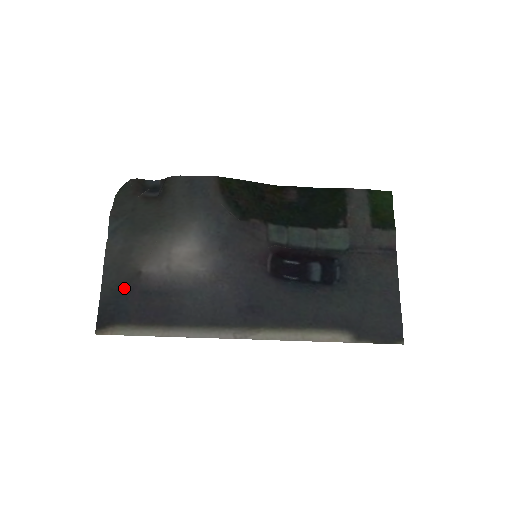
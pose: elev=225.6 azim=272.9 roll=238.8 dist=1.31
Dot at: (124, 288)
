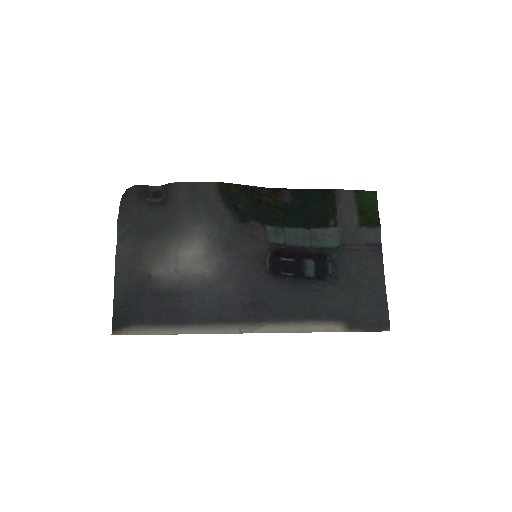
Dot at: (136, 291)
